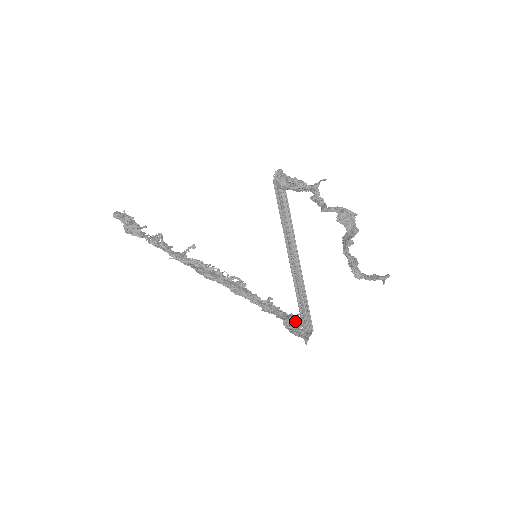
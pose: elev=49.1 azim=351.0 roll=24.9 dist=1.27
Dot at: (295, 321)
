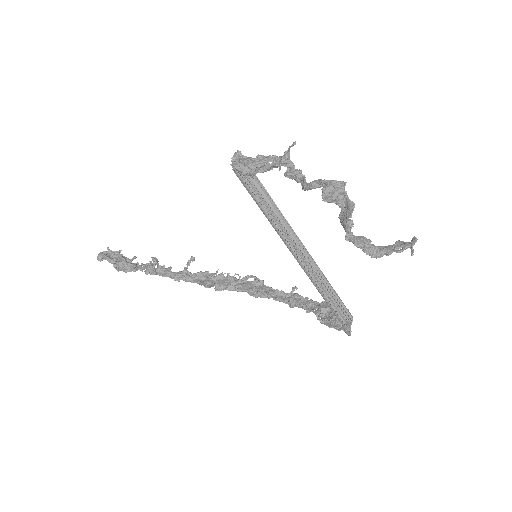
Dot at: (329, 311)
